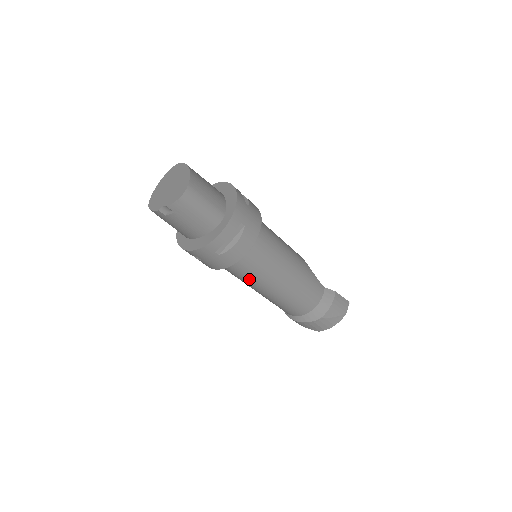
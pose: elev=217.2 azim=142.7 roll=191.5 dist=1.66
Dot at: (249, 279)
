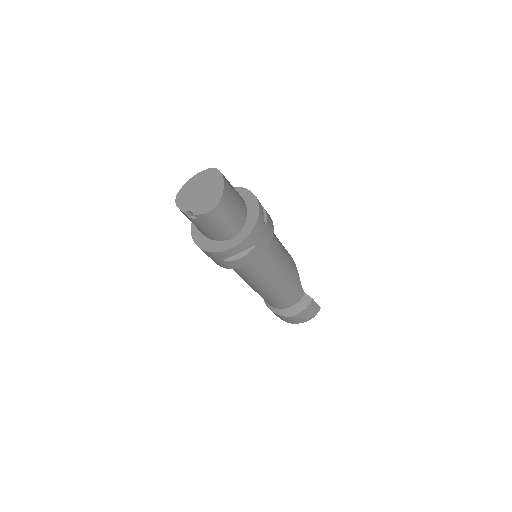
Dot at: (243, 276)
